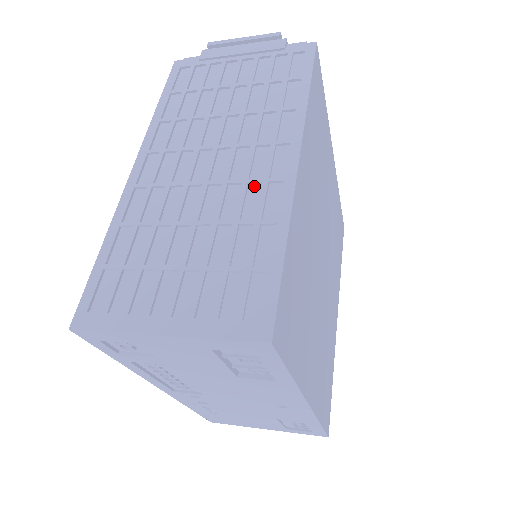
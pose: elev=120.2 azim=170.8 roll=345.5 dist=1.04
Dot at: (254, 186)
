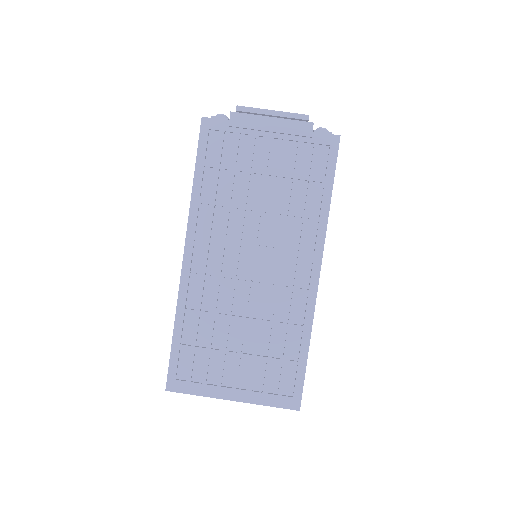
Dot at: (286, 291)
